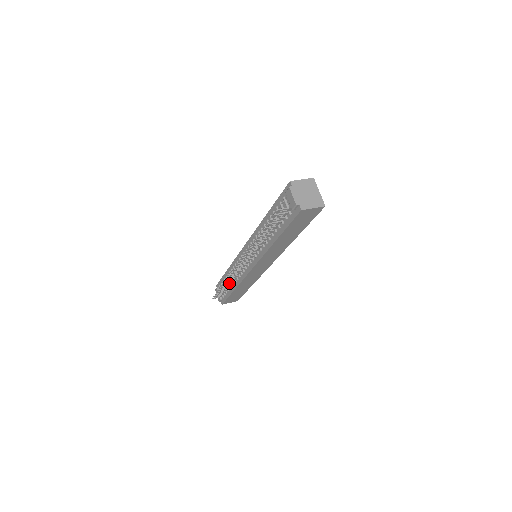
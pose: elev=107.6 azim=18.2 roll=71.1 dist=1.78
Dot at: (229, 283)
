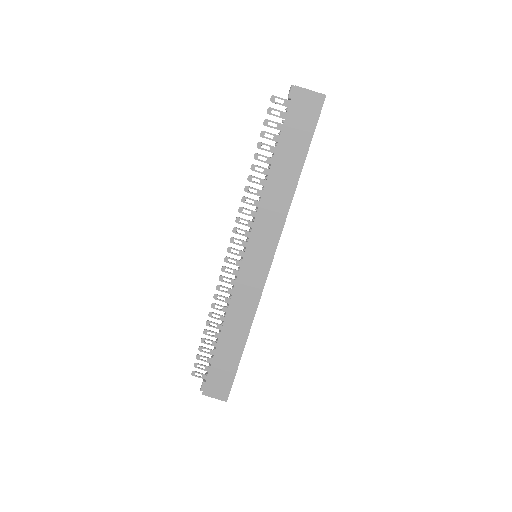
Dot at: (217, 323)
